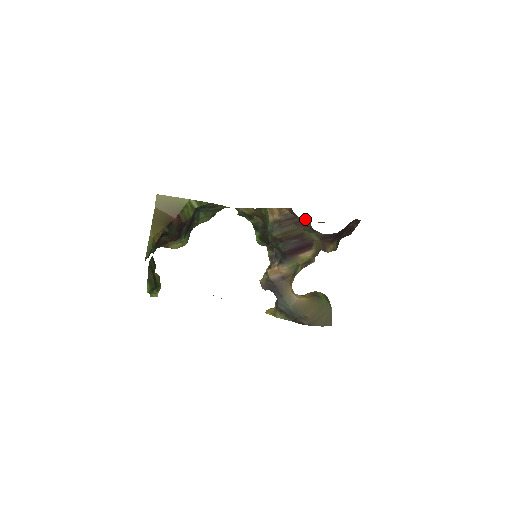
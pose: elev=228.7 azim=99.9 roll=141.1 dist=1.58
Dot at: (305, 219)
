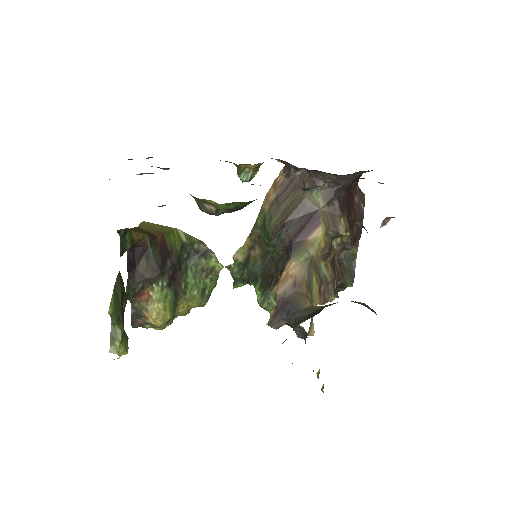
Dot at: (302, 175)
